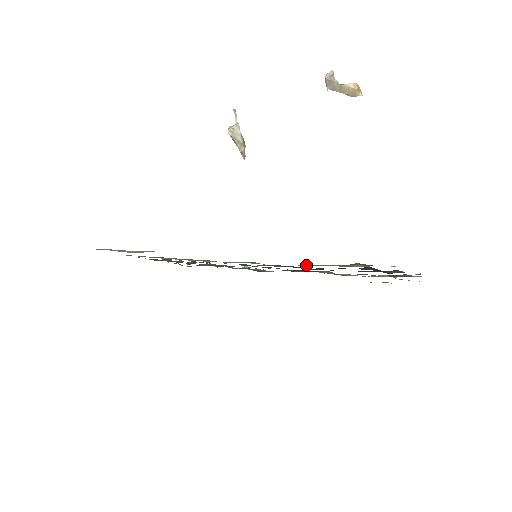
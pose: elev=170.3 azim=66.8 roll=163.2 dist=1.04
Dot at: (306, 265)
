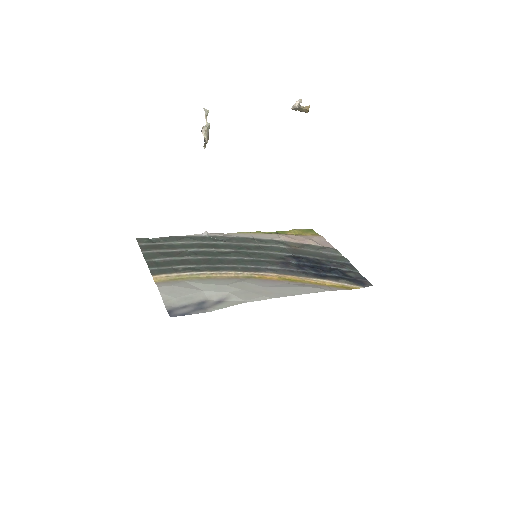
Dot at: (314, 280)
